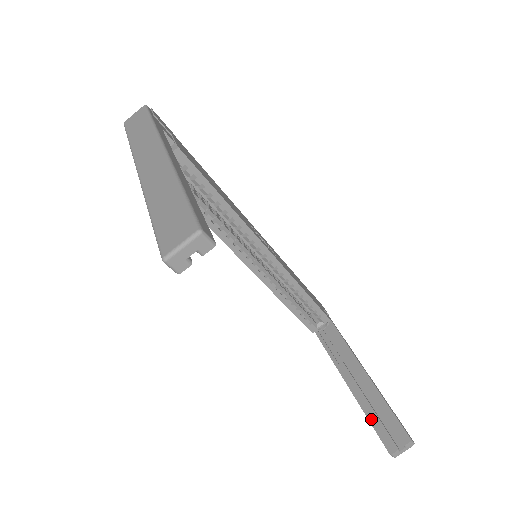
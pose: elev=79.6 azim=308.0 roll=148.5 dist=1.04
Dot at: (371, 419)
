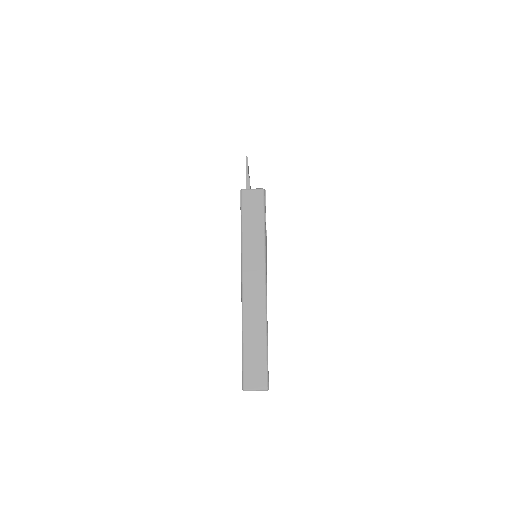
Dot at: occluded
